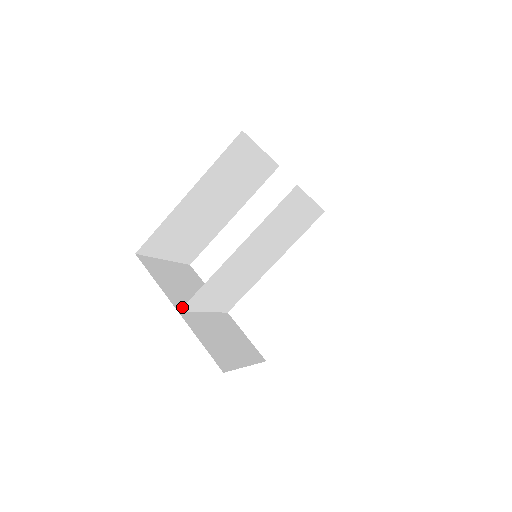
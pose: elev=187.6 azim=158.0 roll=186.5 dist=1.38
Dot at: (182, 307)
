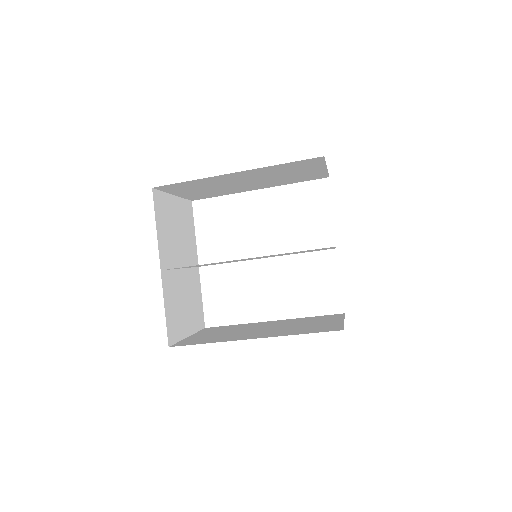
Dot at: (167, 269)
